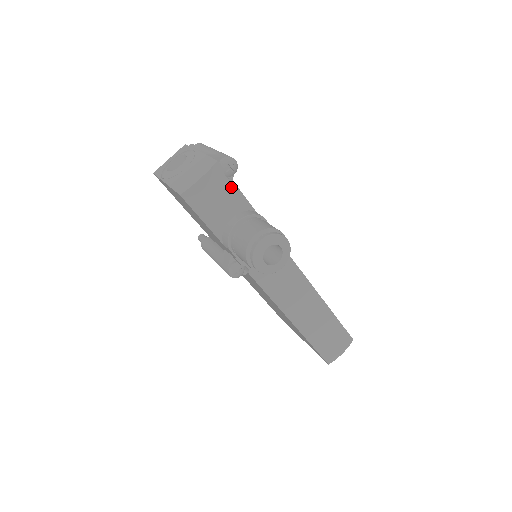
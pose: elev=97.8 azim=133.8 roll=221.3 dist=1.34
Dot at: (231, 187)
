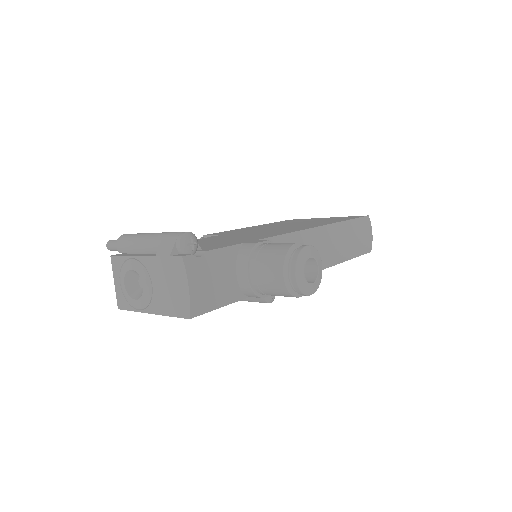
Dot at: (211, 257)
